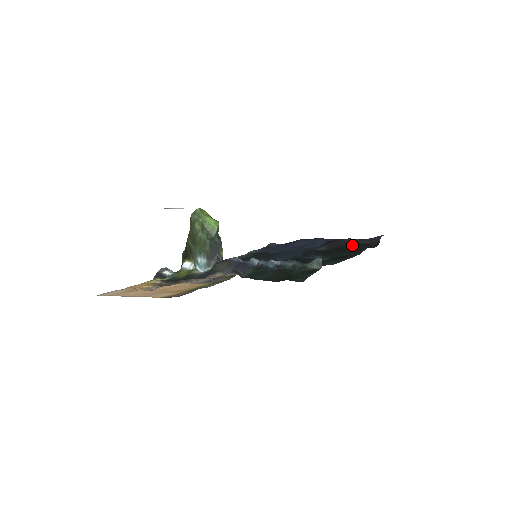
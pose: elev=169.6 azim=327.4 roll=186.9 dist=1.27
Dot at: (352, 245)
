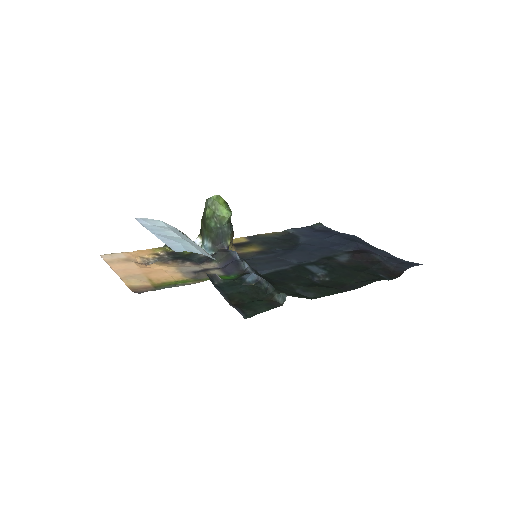
Dot at: (373, 266)
